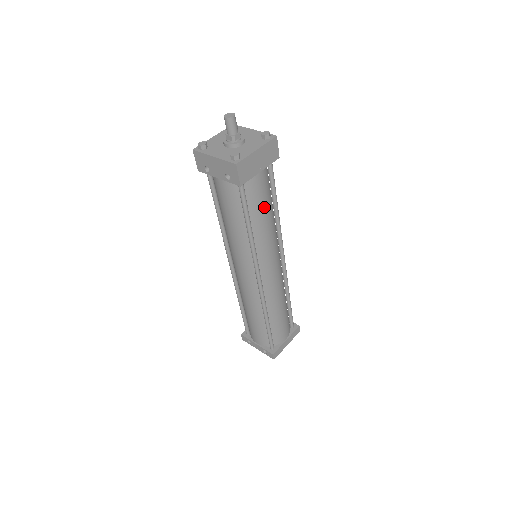
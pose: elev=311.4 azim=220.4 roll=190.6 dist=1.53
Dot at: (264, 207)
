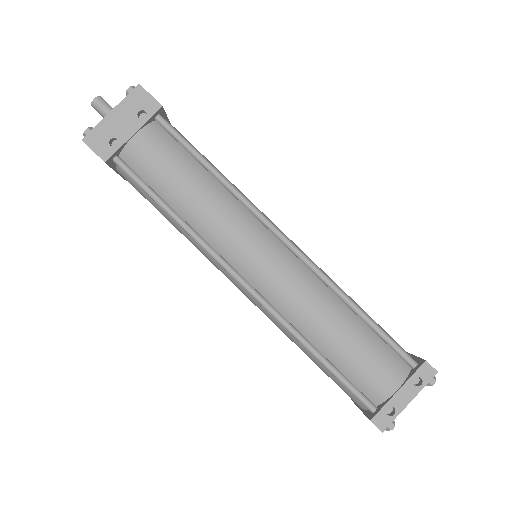
Dot at: occluded
